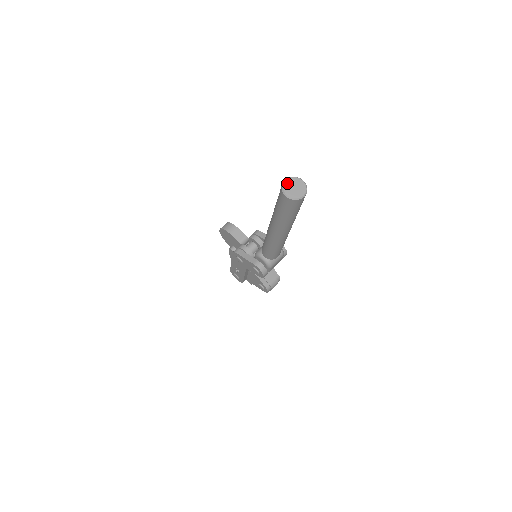
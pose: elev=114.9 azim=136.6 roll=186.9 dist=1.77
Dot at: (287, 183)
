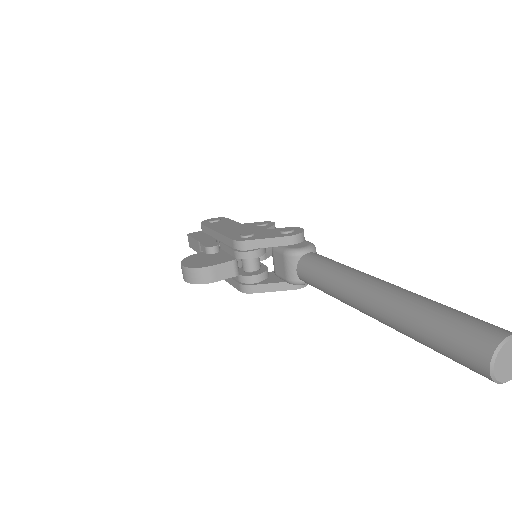
Dot at: (498, 370)
